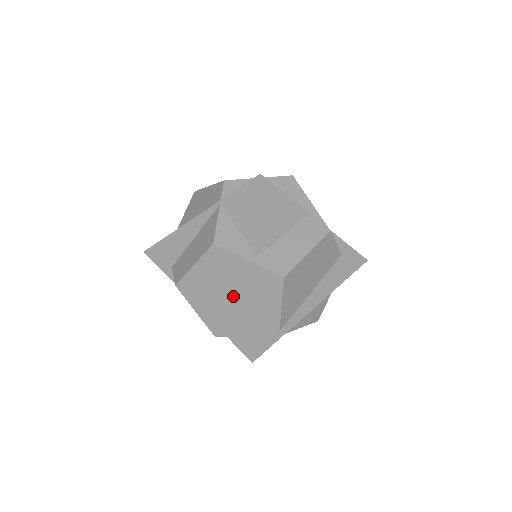
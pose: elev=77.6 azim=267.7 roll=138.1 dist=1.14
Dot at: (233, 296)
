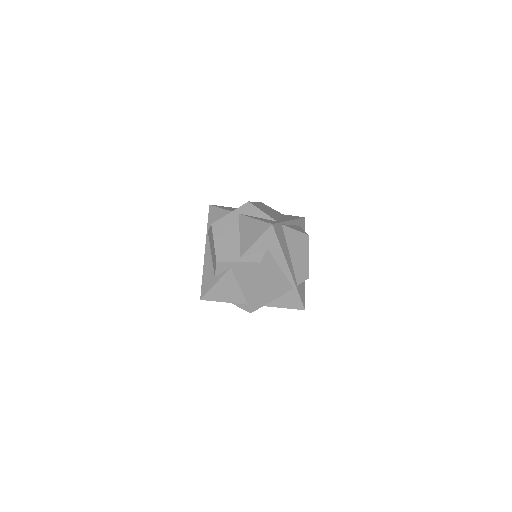
Dot at: (241, 231)
